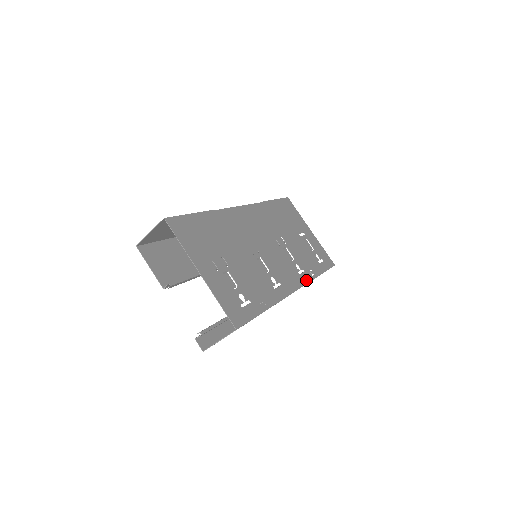
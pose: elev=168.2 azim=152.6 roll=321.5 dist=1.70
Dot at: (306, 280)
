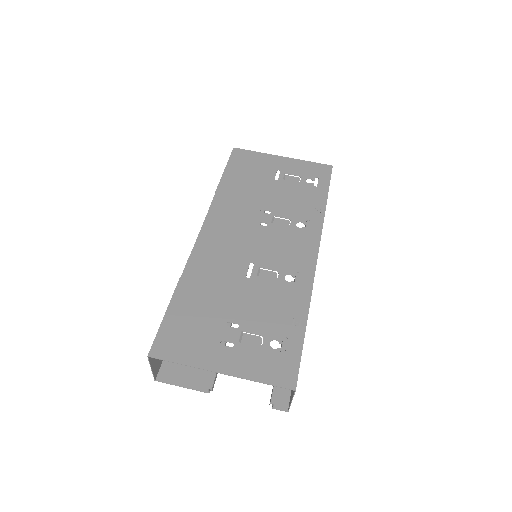
Dot at: (318, 230)
